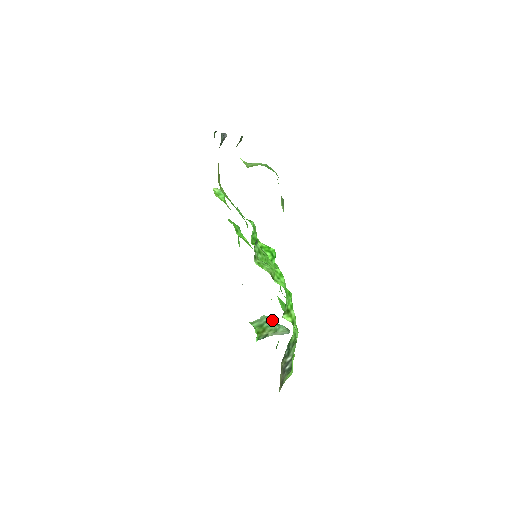
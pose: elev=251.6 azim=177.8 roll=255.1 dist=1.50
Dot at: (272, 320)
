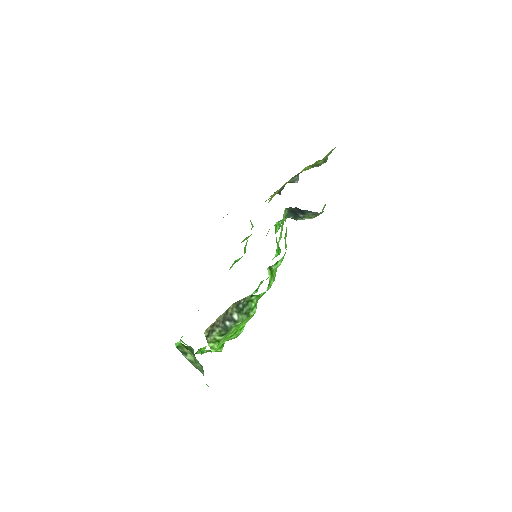
Dot at: occluded
